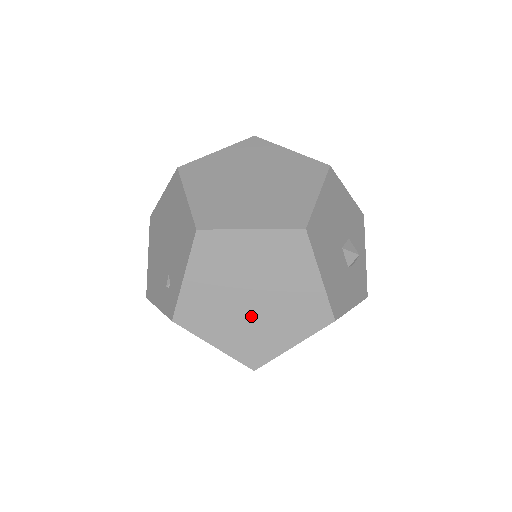
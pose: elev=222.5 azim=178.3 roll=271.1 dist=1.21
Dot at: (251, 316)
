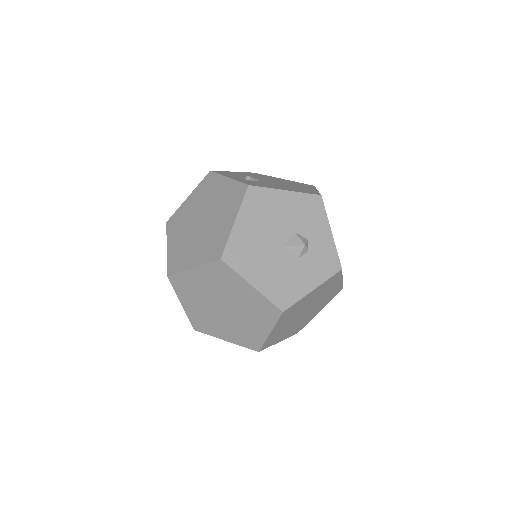
Dot at: (232, 319)
